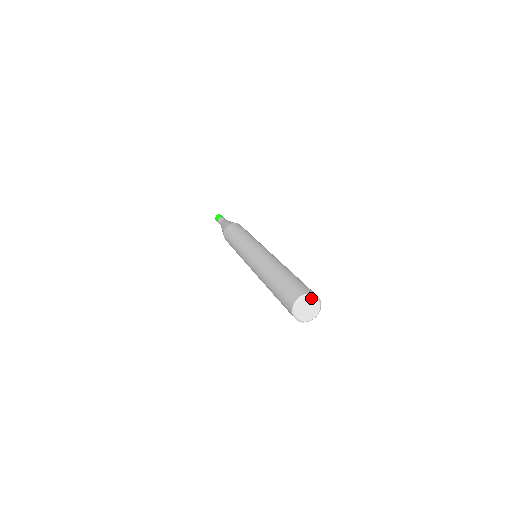
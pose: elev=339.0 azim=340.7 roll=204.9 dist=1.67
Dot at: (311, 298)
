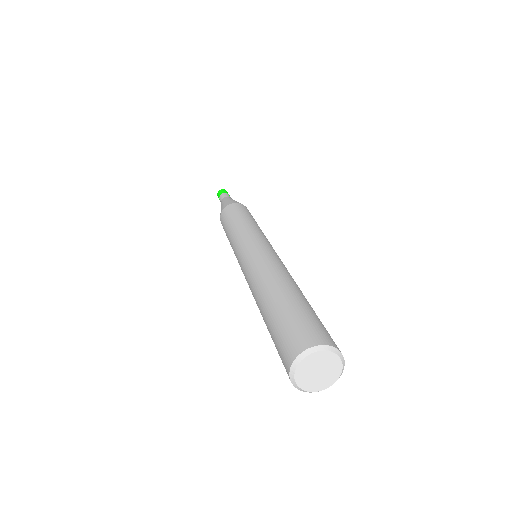
Dot at: (316, 354)
